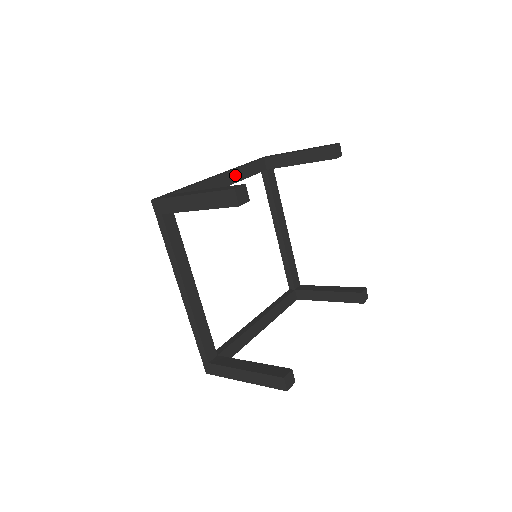
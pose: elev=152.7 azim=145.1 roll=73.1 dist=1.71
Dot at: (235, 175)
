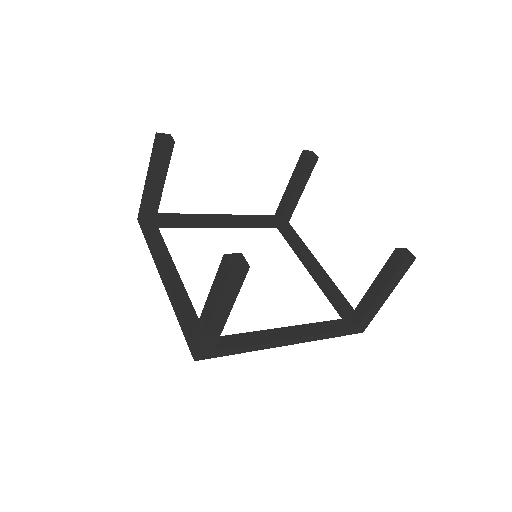
Dot at: (164, 259)
